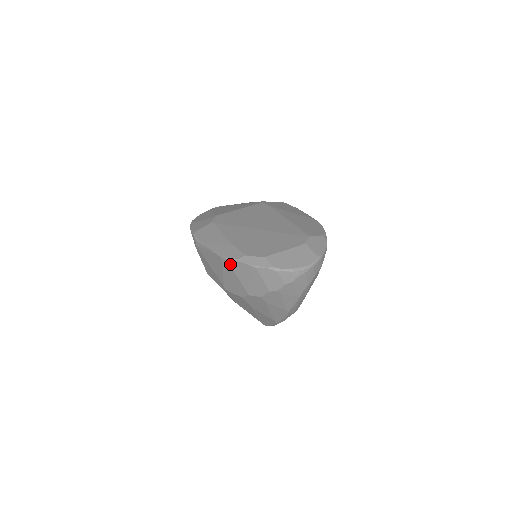
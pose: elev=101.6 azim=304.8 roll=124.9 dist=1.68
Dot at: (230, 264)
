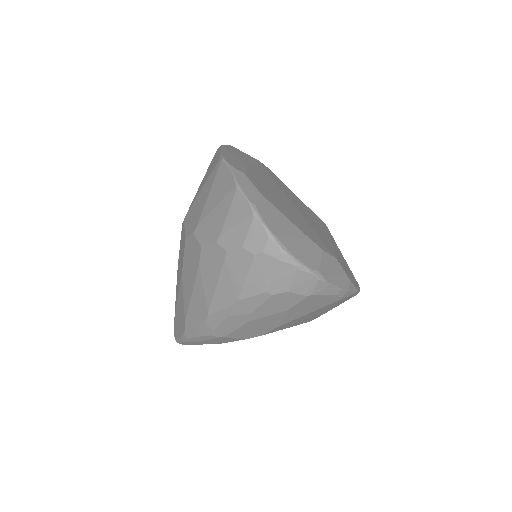
Dot at: (219, 170)
